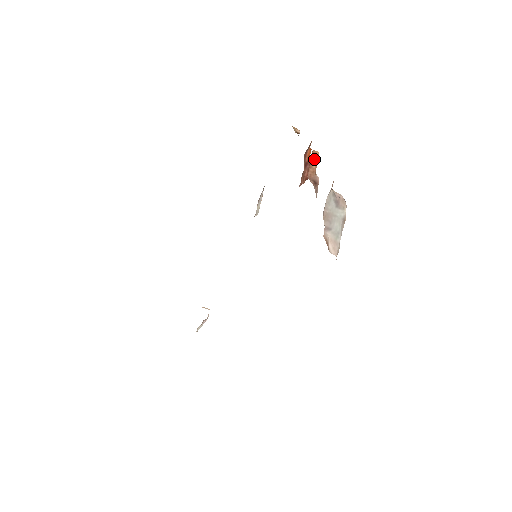
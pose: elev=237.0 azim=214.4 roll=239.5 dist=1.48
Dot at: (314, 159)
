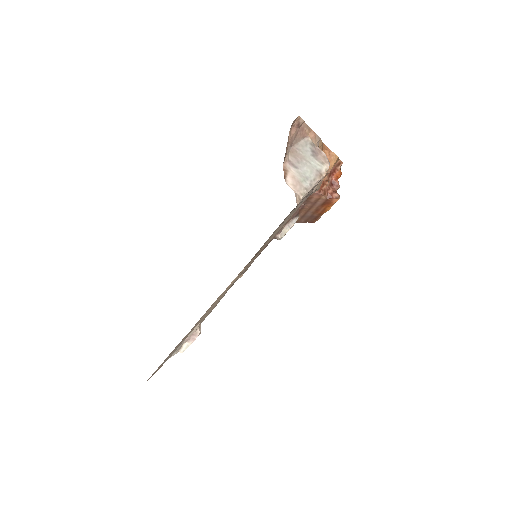
Dot at: (327, 156)
